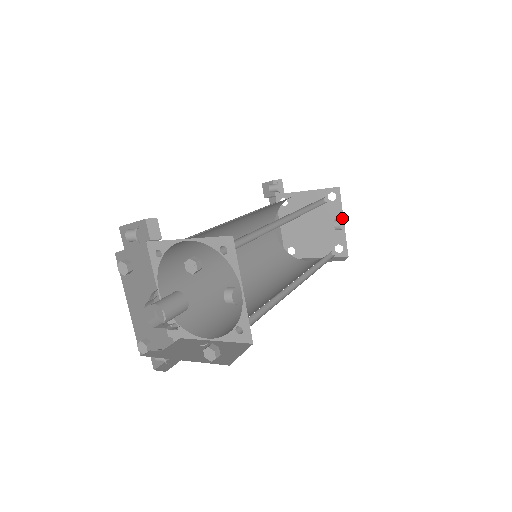
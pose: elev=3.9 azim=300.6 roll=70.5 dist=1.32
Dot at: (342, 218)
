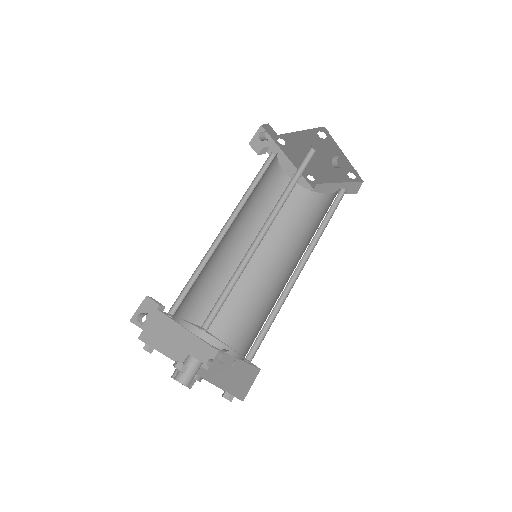
Dot at: (341, 152)
